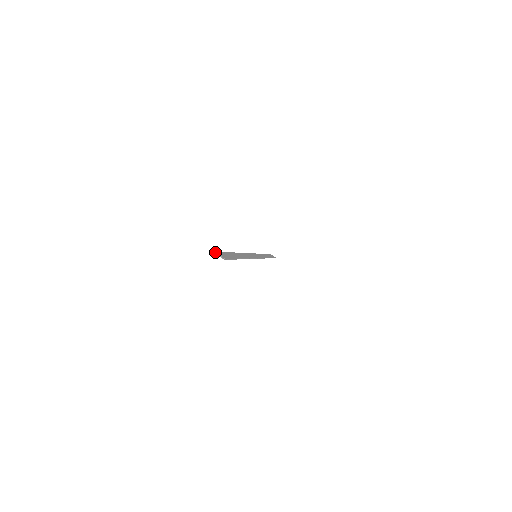
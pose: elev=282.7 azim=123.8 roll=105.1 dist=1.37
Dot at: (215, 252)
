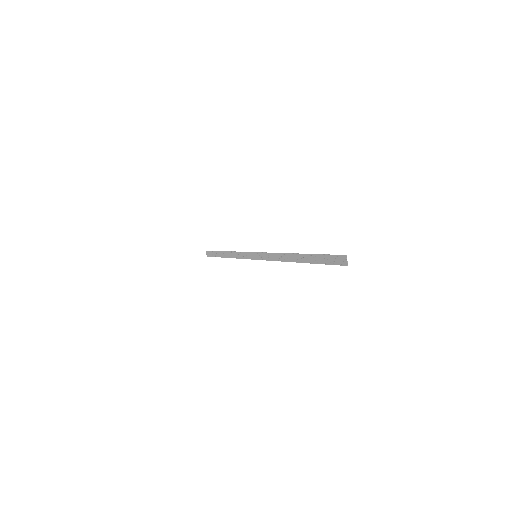
Dot at: occluded
